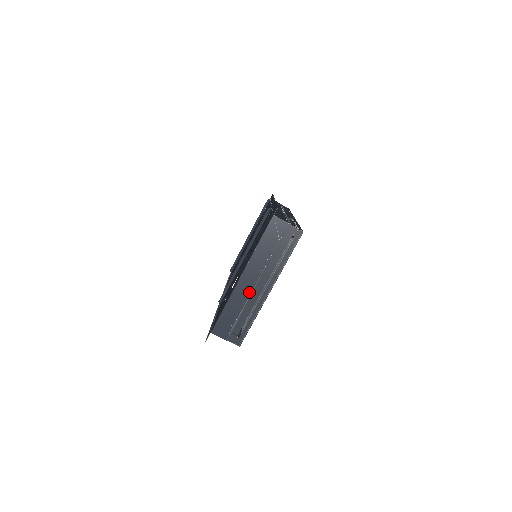
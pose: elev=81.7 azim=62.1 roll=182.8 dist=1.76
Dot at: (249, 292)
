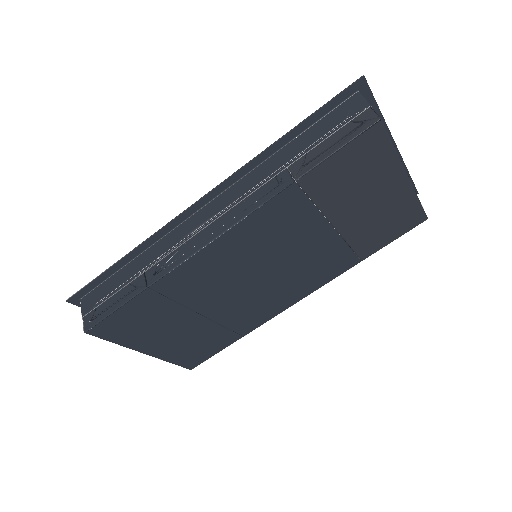
Dot at: occluded
